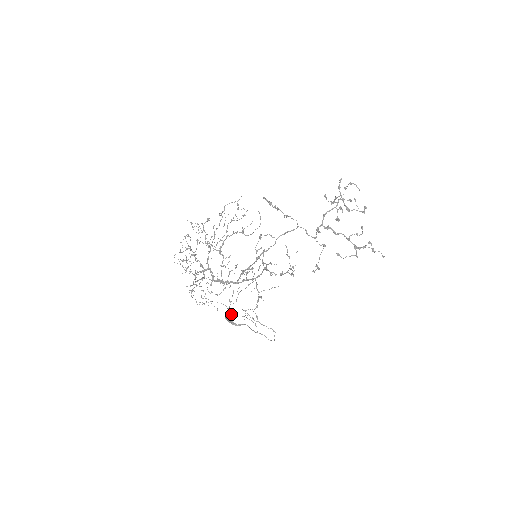
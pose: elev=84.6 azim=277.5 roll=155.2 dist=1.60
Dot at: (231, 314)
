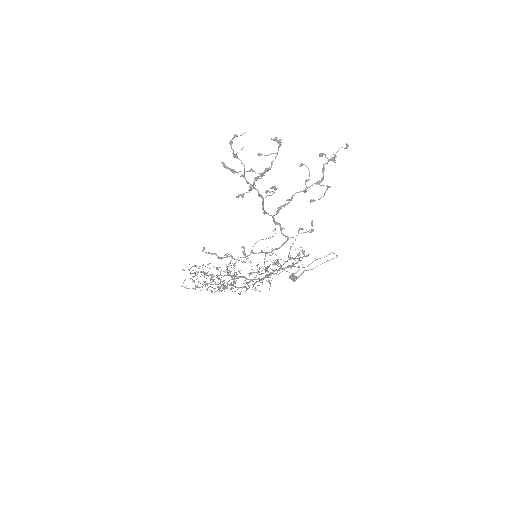
Dot at: (292, 278)
